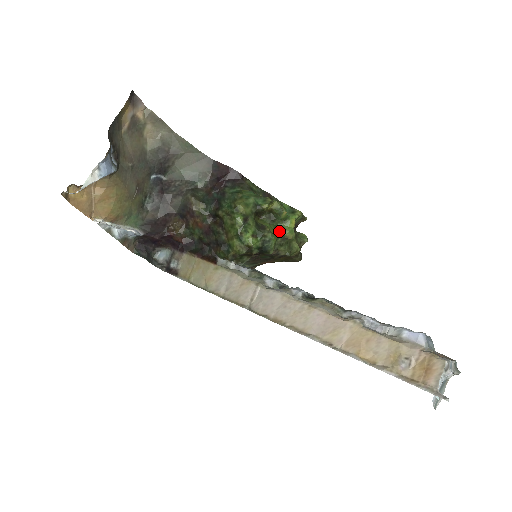
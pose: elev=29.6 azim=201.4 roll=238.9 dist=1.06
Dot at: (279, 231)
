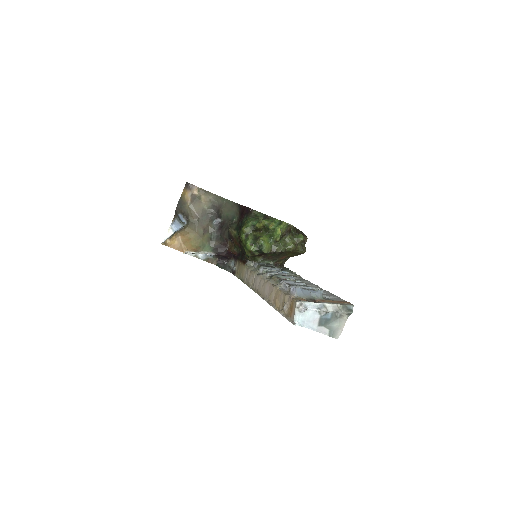
Dot at: (271, 238)
